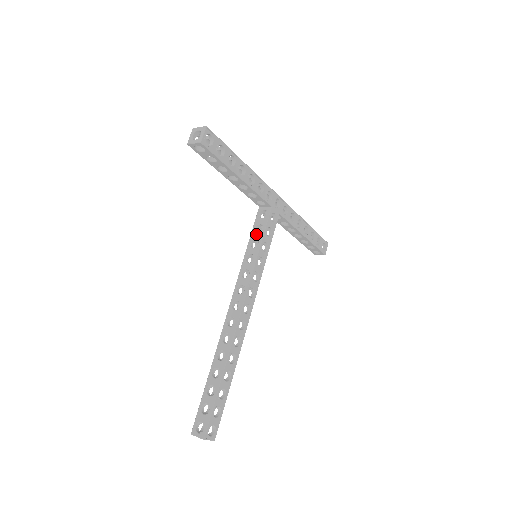
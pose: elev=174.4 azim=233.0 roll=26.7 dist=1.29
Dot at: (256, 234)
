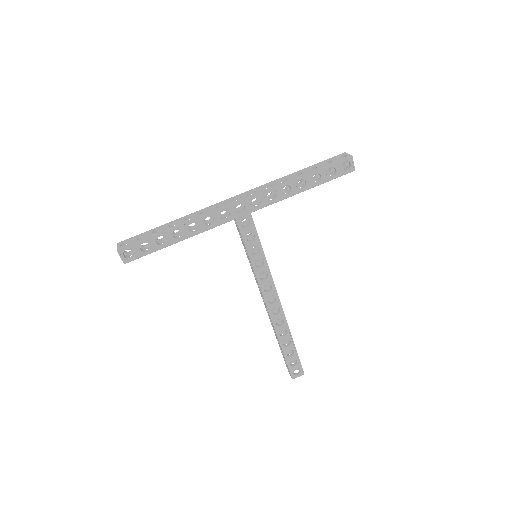
Dot at: (242, 242)
